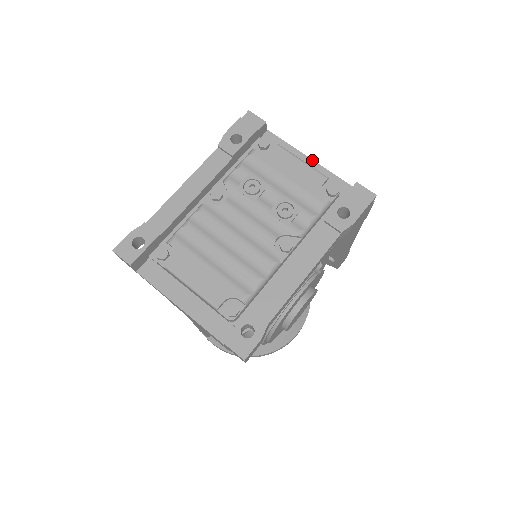
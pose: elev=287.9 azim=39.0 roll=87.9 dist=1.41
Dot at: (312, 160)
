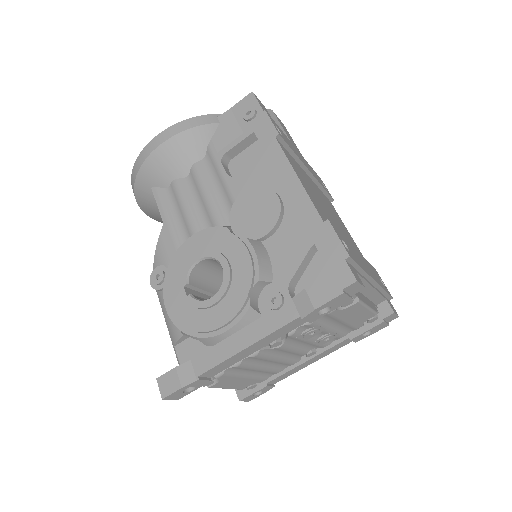
Dot at: (375, 282)
